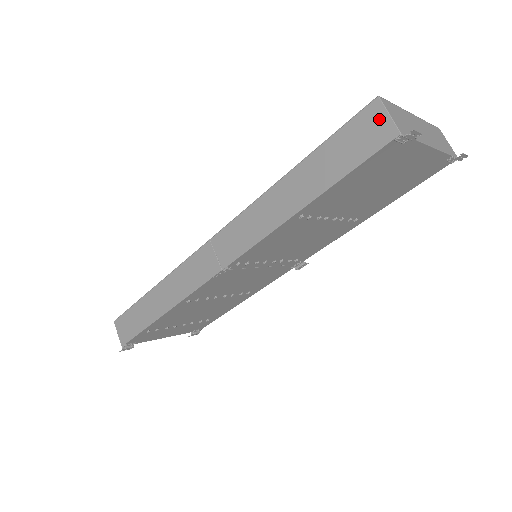
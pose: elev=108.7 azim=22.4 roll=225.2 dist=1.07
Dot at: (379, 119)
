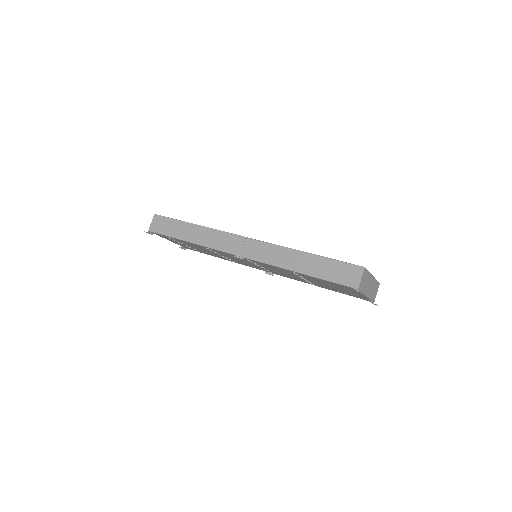
Dot at: (357, 275)
